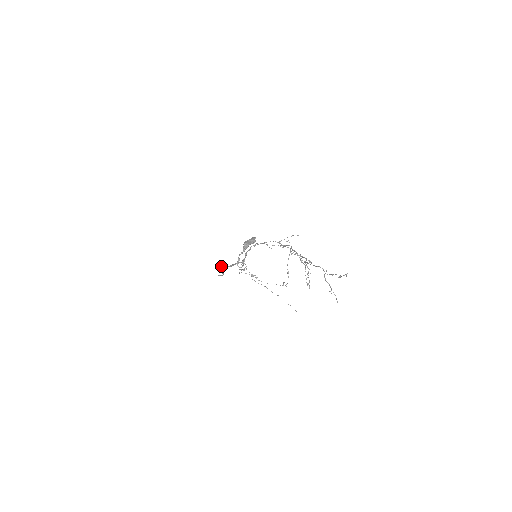
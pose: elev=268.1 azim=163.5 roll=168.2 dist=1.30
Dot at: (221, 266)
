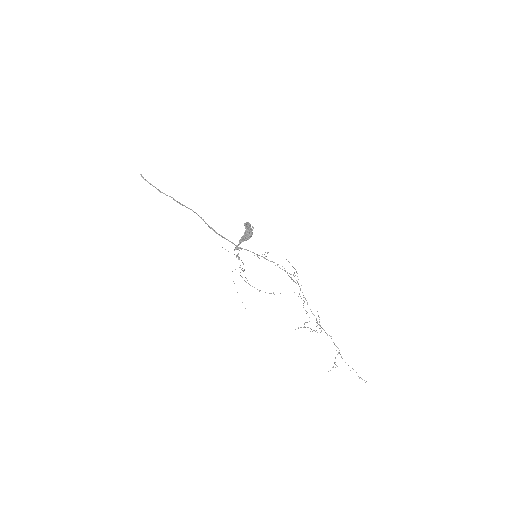
Dot at: (195, 212)
